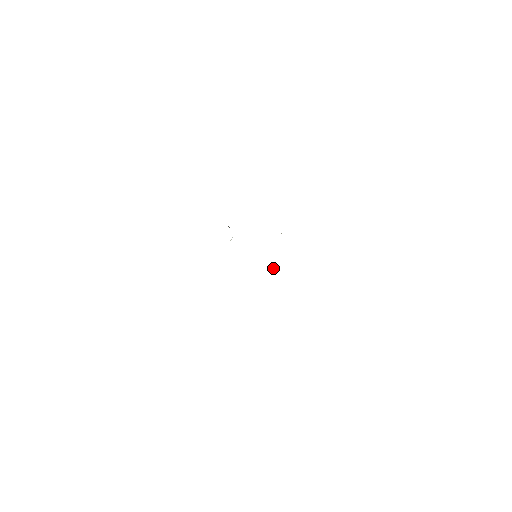
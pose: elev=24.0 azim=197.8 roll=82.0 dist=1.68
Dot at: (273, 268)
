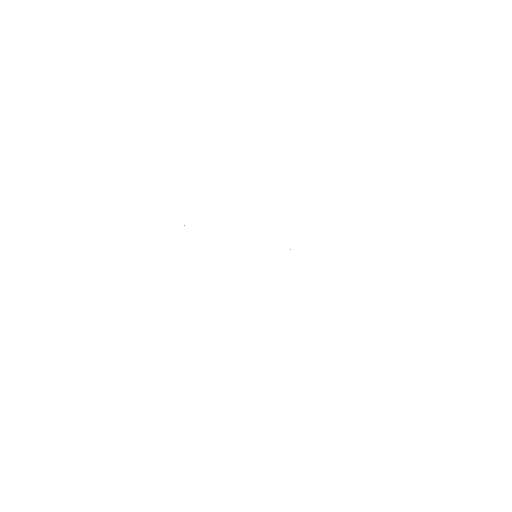
Dot at: occluded
